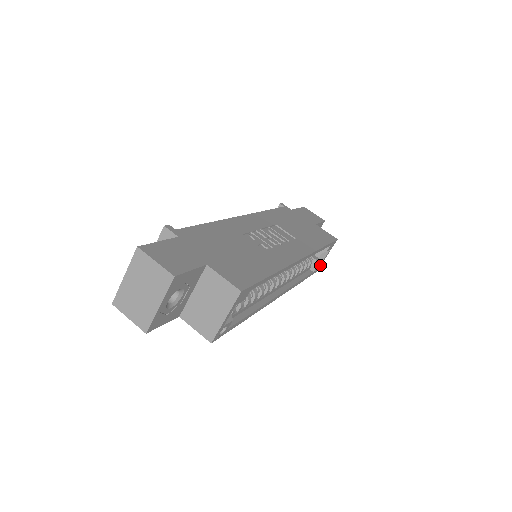
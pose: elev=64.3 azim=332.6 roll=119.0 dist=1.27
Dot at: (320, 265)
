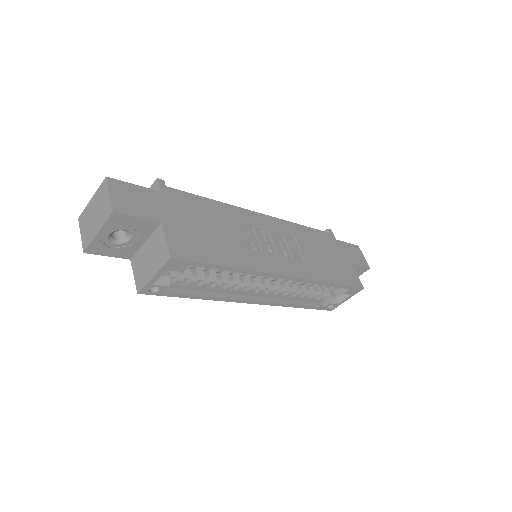
Dot at: (337, 305)
